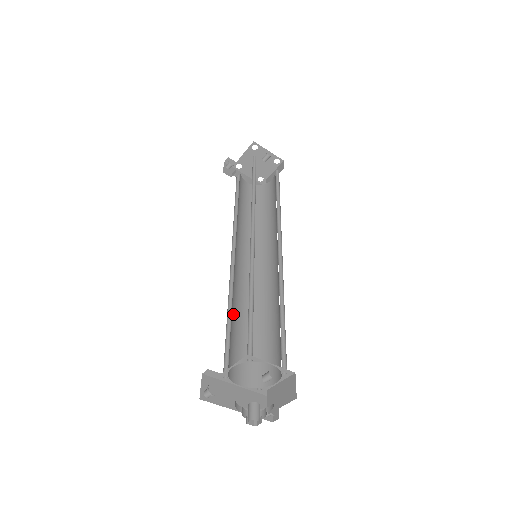
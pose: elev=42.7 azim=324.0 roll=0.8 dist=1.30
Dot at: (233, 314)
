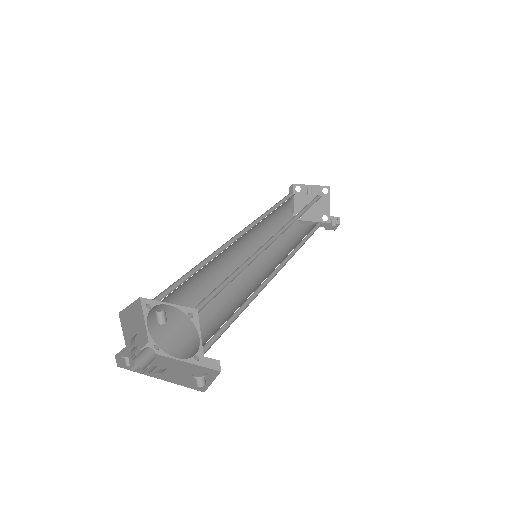
Dot at: (208, 305)
